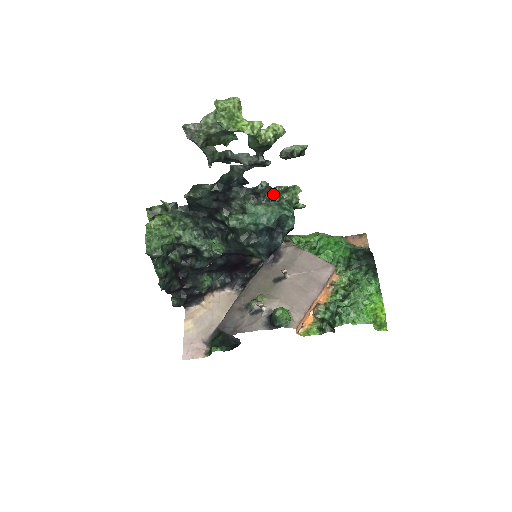
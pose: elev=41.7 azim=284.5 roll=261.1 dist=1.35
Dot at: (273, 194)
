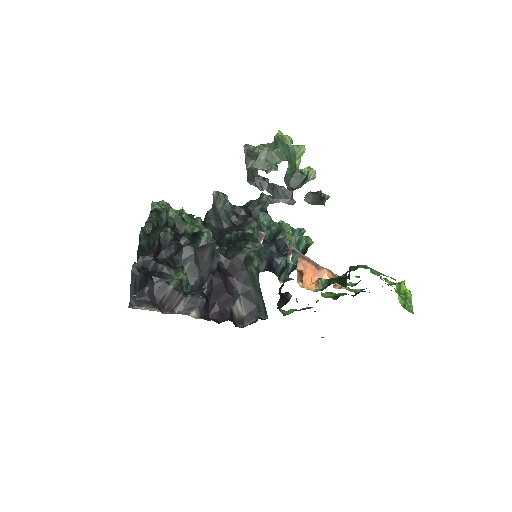
Dot at: occluded
